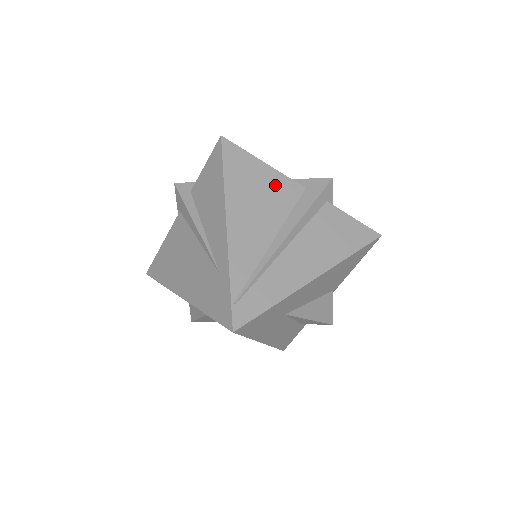
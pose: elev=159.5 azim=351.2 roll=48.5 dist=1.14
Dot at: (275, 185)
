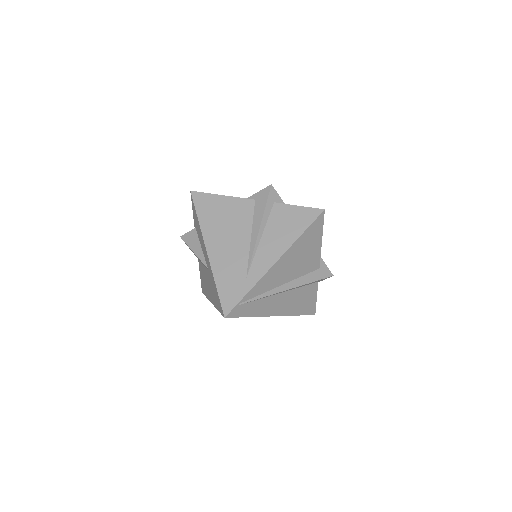
Dot at: (312, 256)
